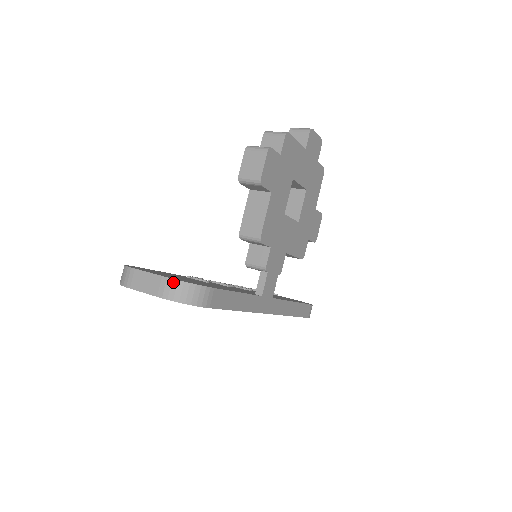
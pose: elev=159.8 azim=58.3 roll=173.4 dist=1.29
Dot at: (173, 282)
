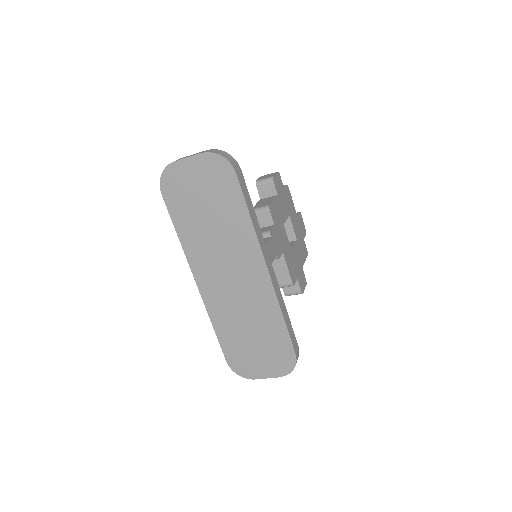
Dot at: (215, 150)
